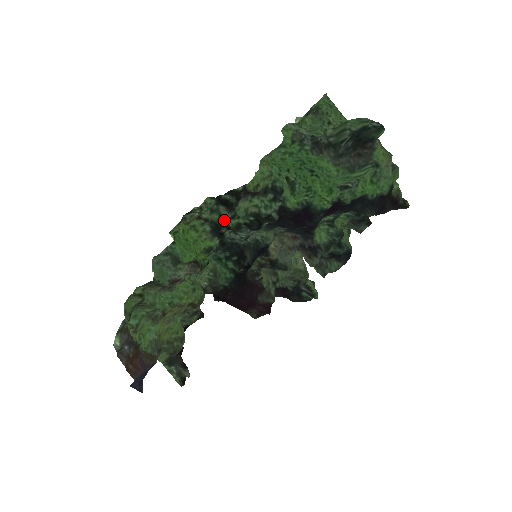
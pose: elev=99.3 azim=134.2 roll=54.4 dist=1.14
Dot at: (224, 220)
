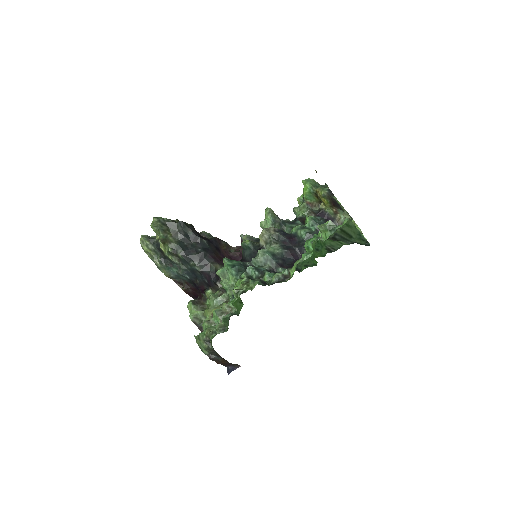
Dot at: occluded
